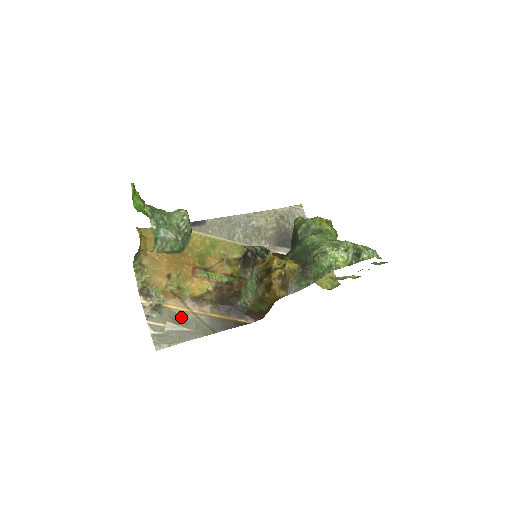
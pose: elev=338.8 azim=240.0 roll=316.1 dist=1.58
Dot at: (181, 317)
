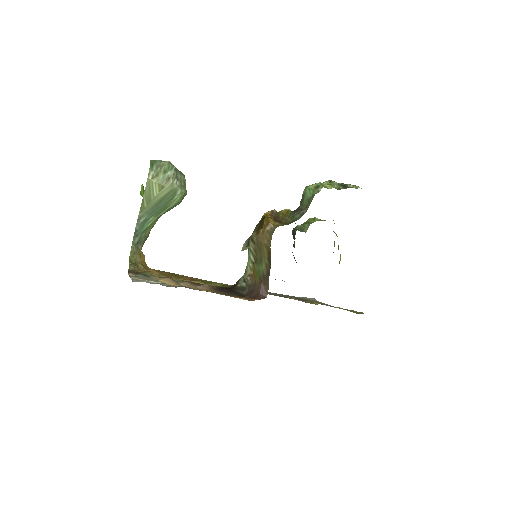
Dot at: (170, 286)
